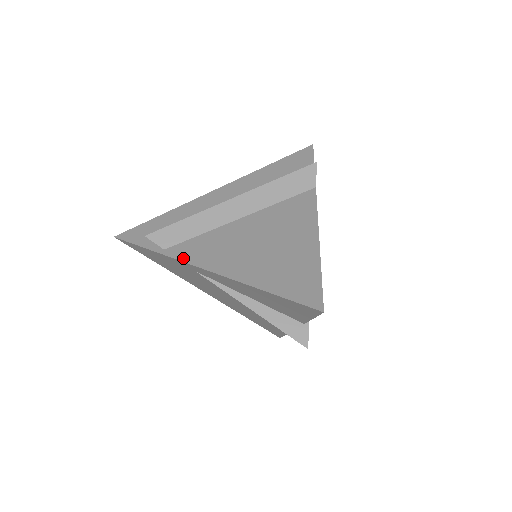
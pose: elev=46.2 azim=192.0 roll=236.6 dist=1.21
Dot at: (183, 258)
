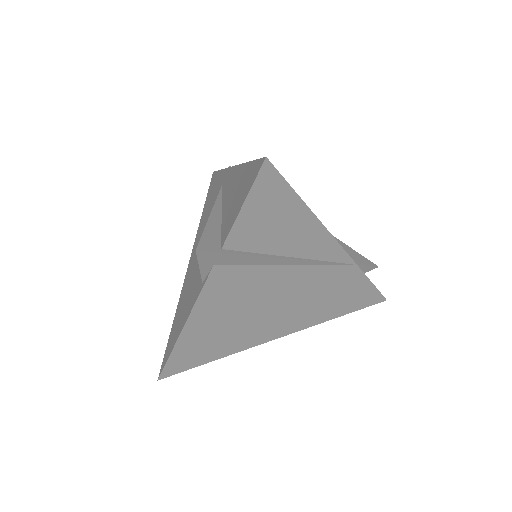
Dot at: occluded
